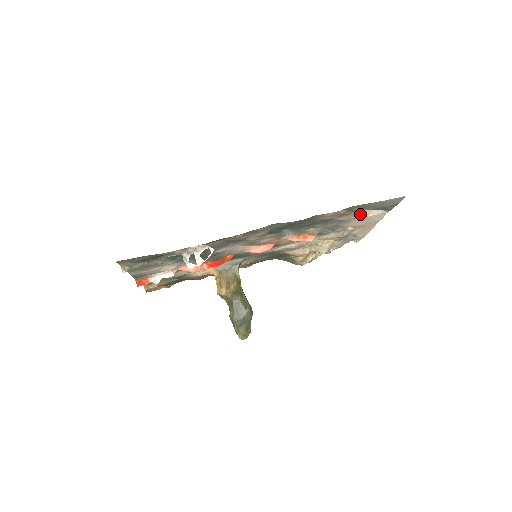
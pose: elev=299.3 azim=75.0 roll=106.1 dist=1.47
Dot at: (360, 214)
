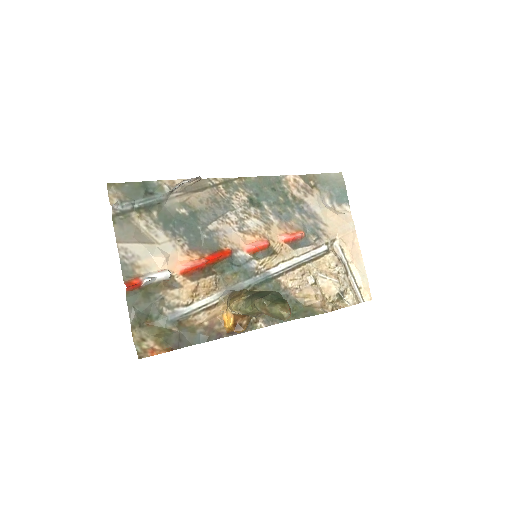
Dot at: (326, 208)
